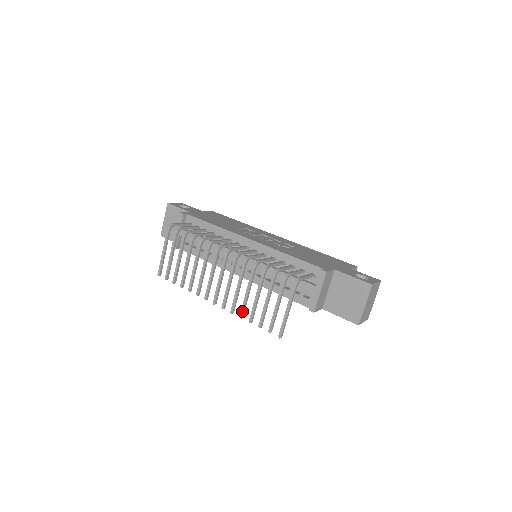
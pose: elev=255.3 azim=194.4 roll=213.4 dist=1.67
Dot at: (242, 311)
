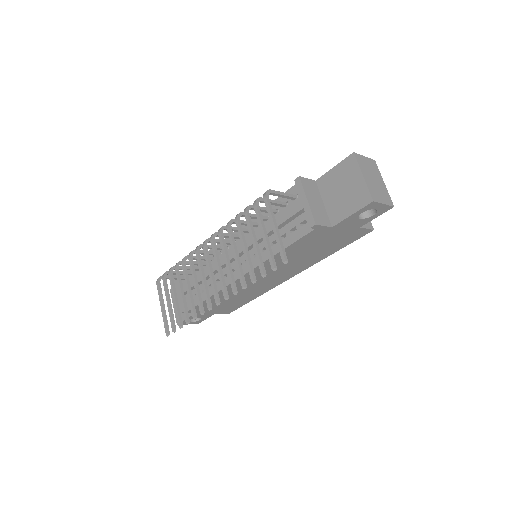
Dot at: (241, 279)
